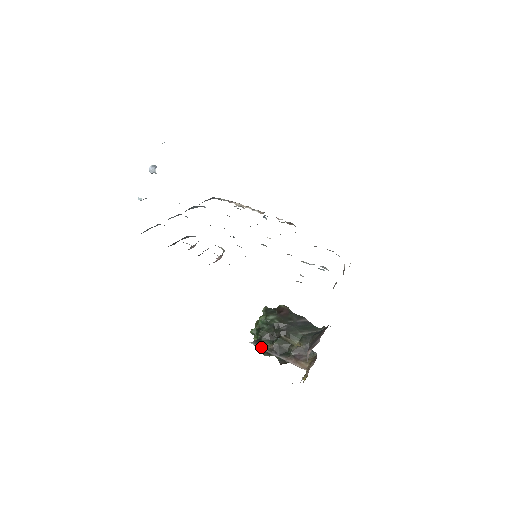
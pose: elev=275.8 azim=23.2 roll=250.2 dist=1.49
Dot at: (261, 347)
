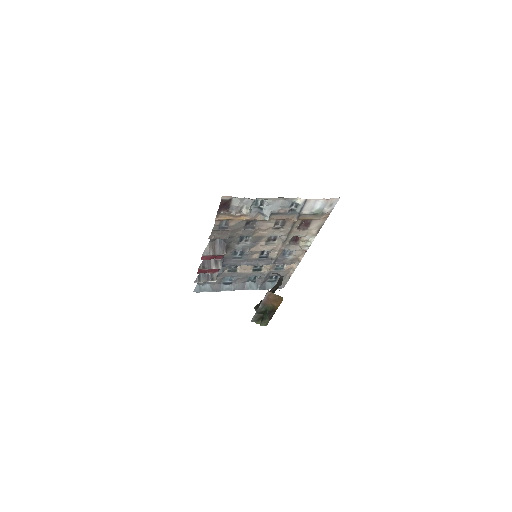
Dot at: (254, 315)
